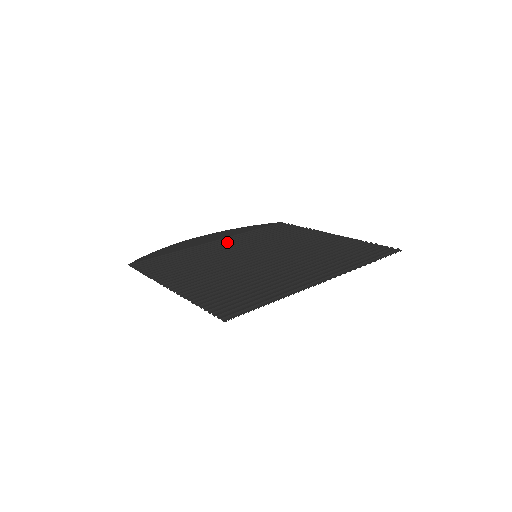
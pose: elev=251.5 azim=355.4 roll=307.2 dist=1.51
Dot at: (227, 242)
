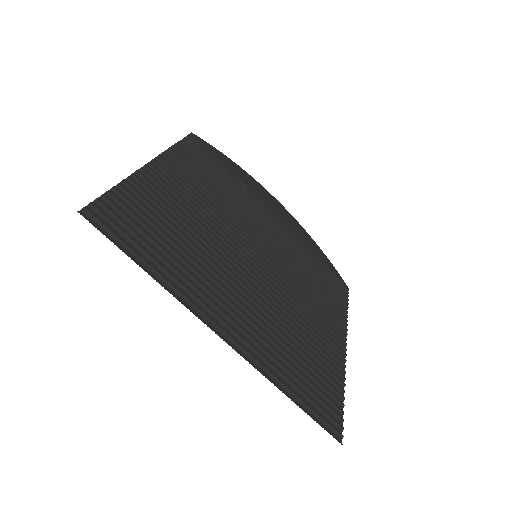
Dot at: (277, 228)
